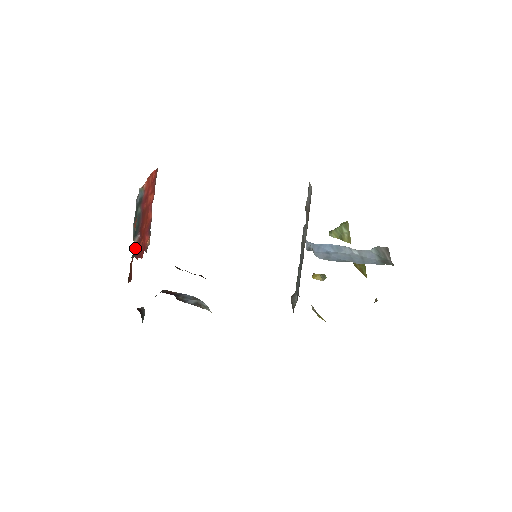
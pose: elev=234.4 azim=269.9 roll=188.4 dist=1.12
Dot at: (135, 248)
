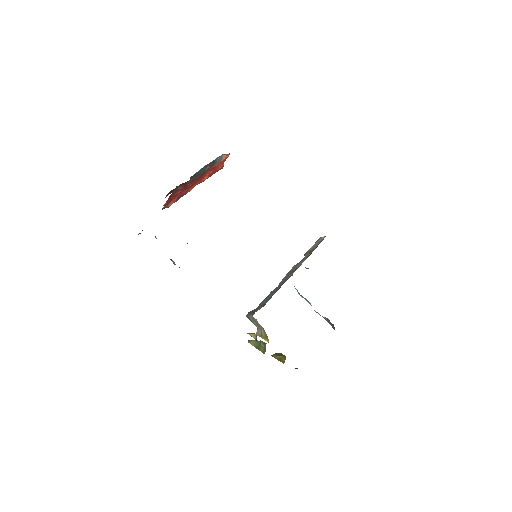
Dot at: occluded
